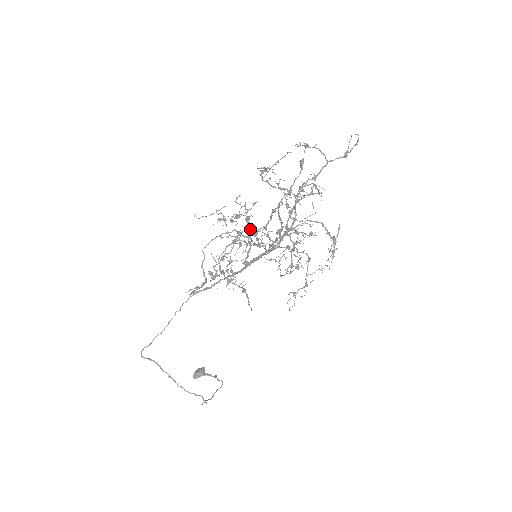
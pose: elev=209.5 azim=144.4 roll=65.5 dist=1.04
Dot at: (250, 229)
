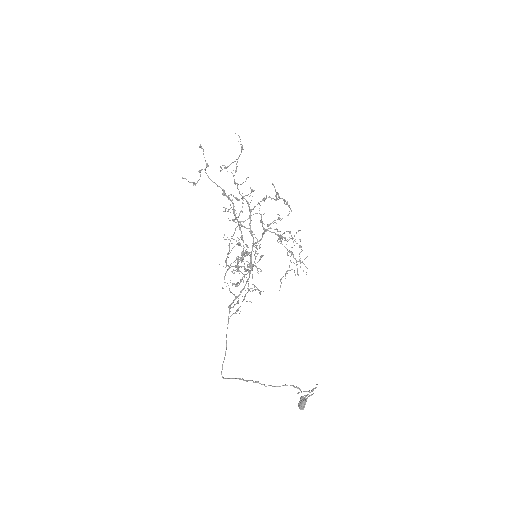
Dot at: occluded
